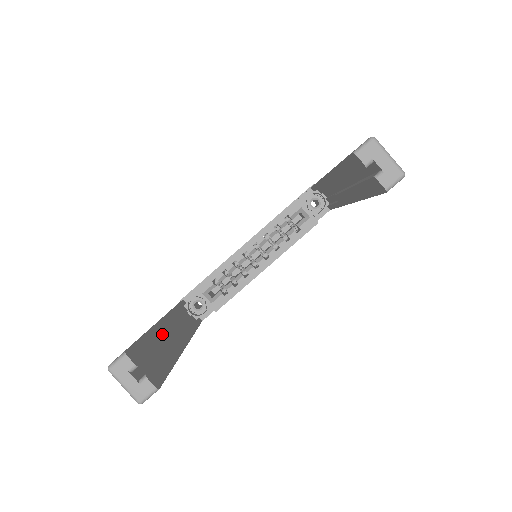
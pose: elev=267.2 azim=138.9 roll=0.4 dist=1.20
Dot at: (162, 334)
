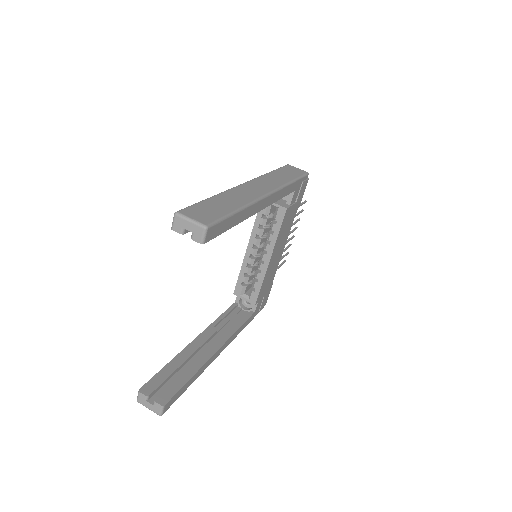
Dot at: (188, 355)
